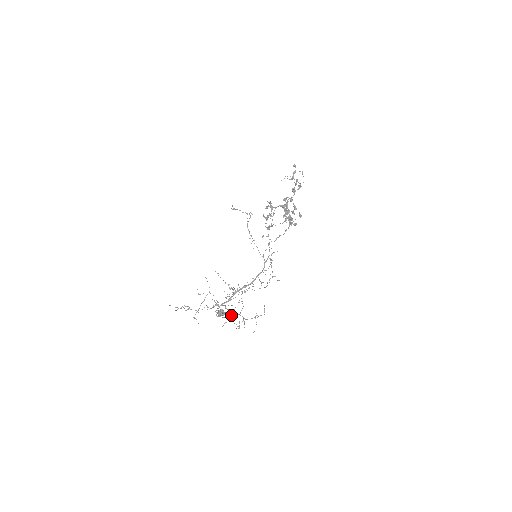
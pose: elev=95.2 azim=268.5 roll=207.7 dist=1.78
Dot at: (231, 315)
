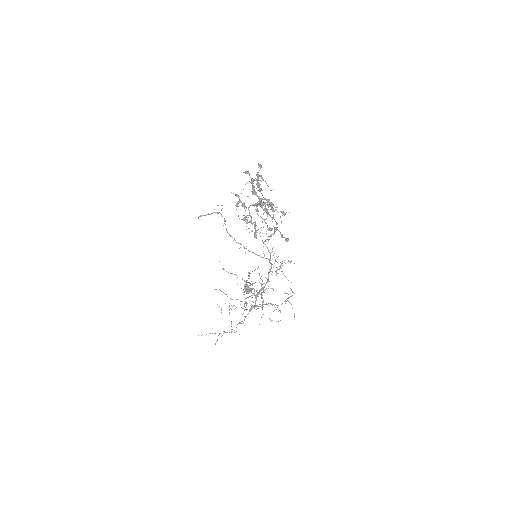
Dot at: occluded
